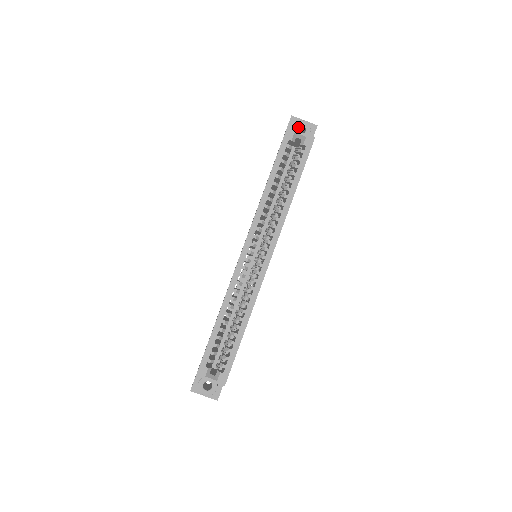
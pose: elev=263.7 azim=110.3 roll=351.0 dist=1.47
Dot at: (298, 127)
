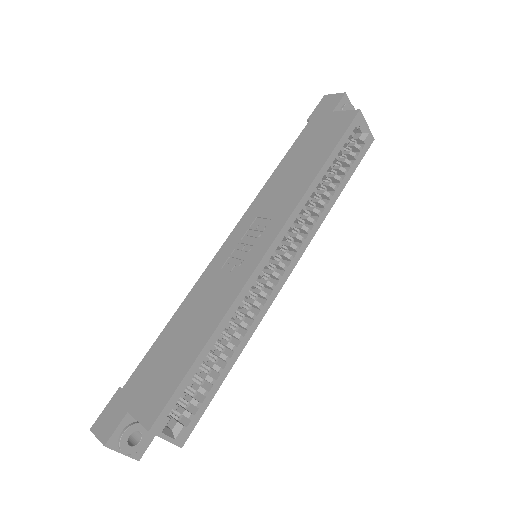
Dot at: occluded
